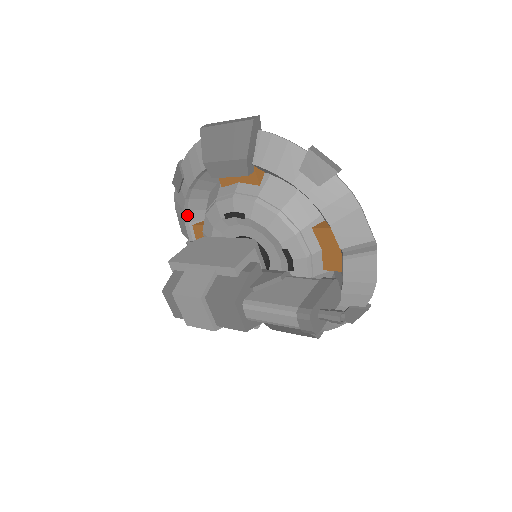
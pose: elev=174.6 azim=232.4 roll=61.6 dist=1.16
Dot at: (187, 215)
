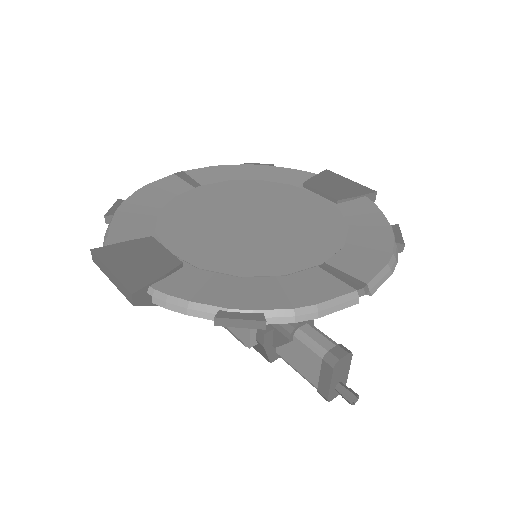
Dot at: occluded
